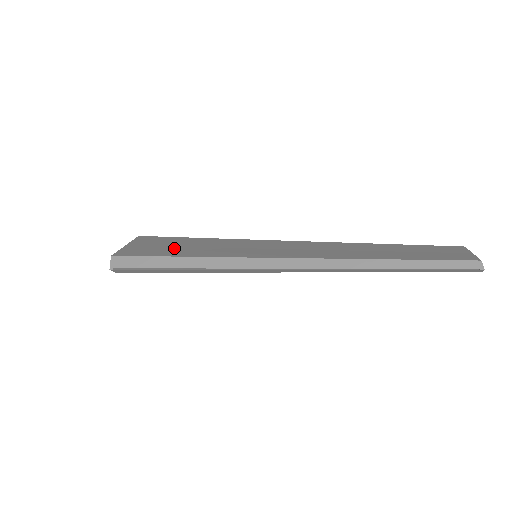
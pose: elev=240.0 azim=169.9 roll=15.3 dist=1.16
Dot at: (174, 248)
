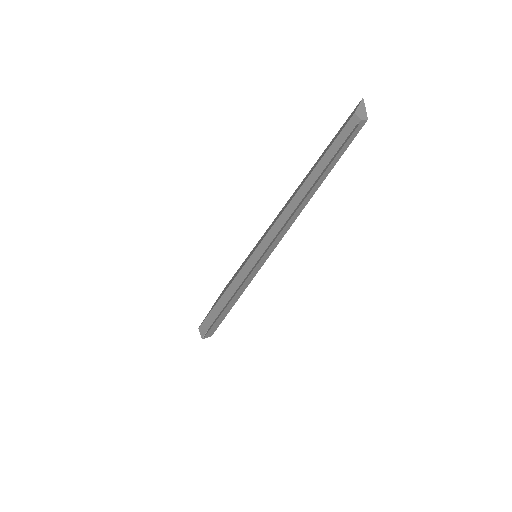
Dot at: occluded
